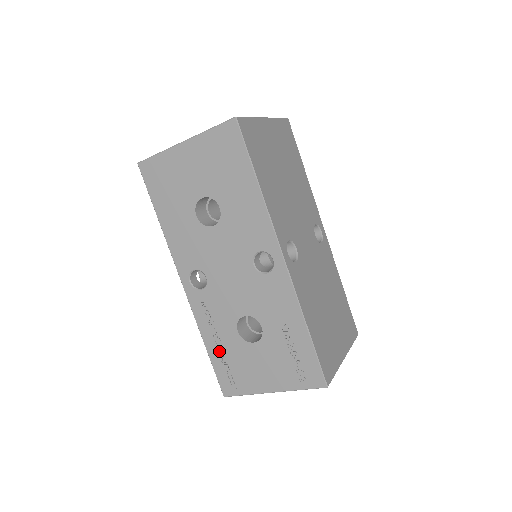
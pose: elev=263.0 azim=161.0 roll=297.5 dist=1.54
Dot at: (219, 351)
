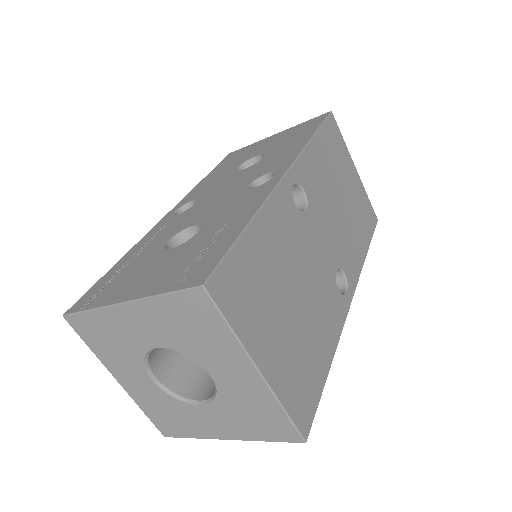
Dot at: (125, 263)
